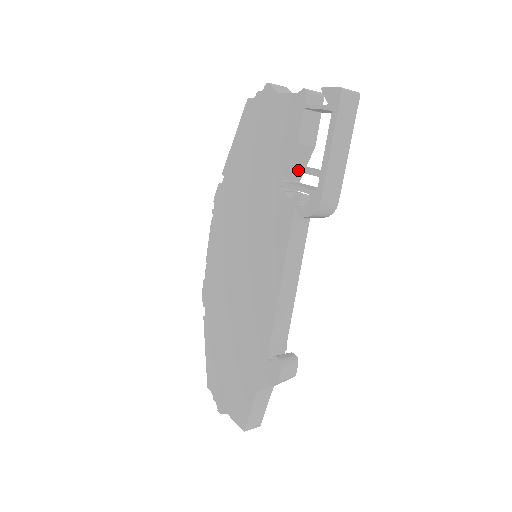
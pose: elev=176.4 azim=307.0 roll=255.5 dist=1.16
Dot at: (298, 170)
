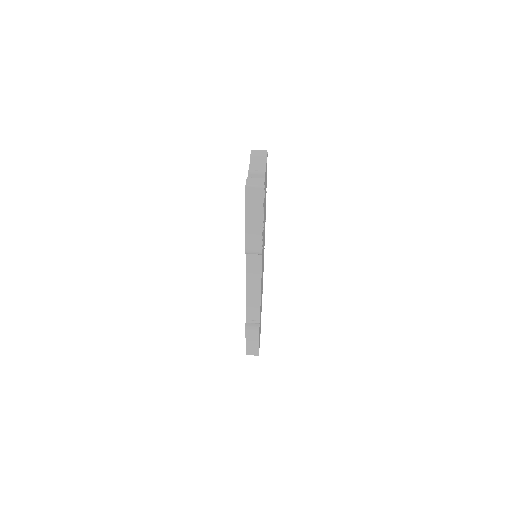
Dot at: occluded
